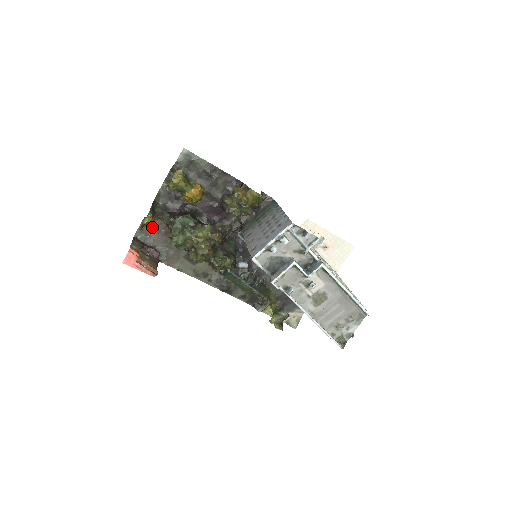
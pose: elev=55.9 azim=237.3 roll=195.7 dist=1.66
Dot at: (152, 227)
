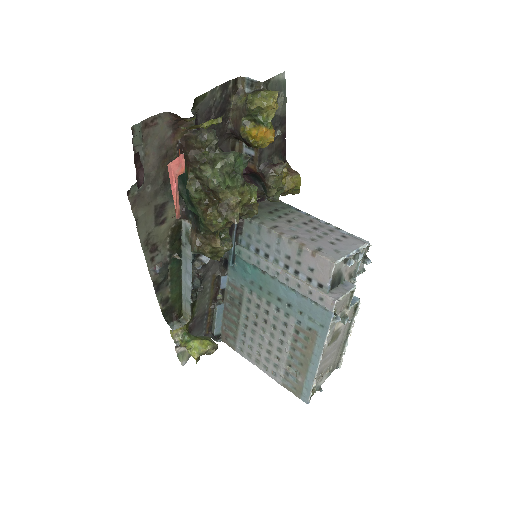
Dot at: (159, 133)
